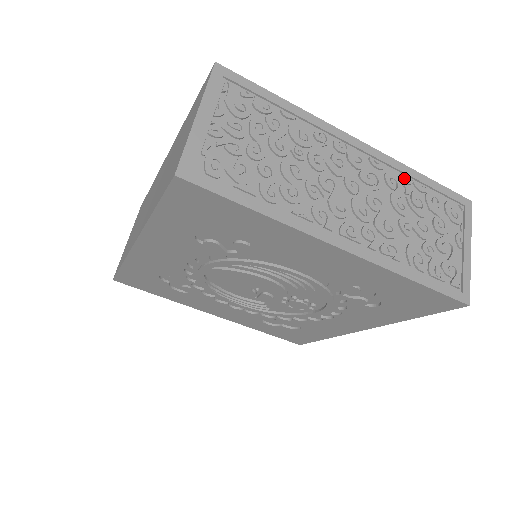
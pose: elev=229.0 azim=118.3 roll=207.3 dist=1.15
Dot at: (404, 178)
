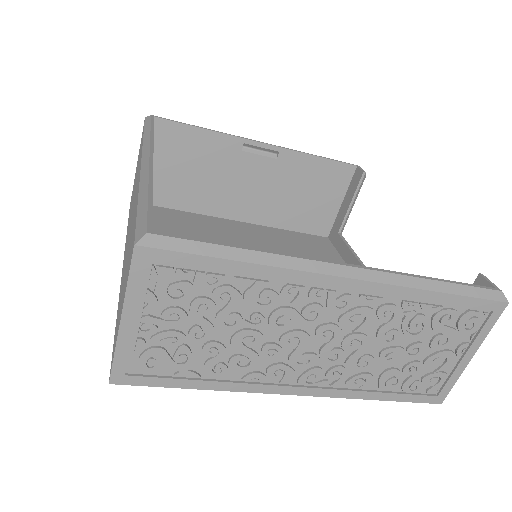
Dot at: (407, 305)
